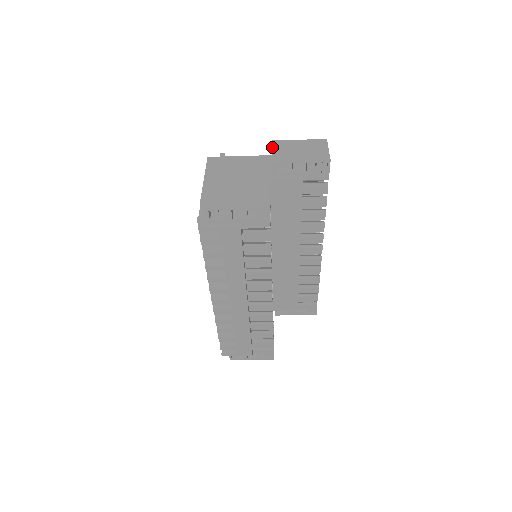
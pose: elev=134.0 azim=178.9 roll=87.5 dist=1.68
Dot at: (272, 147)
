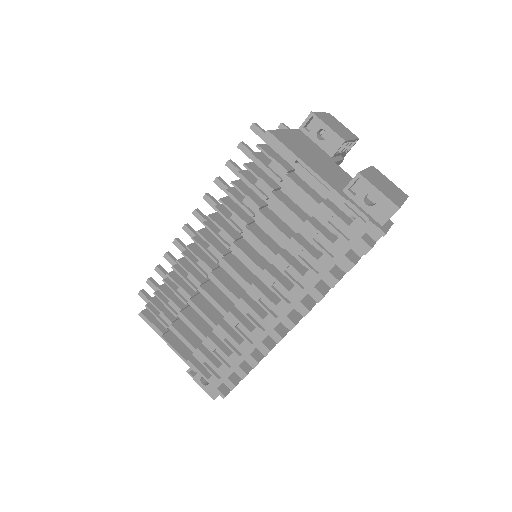
Dot at: (323, 121)
